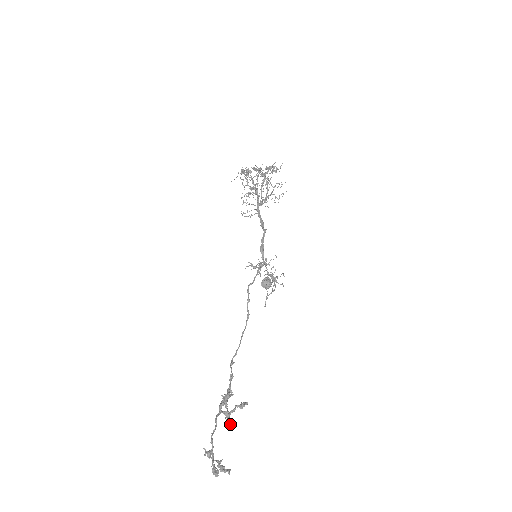
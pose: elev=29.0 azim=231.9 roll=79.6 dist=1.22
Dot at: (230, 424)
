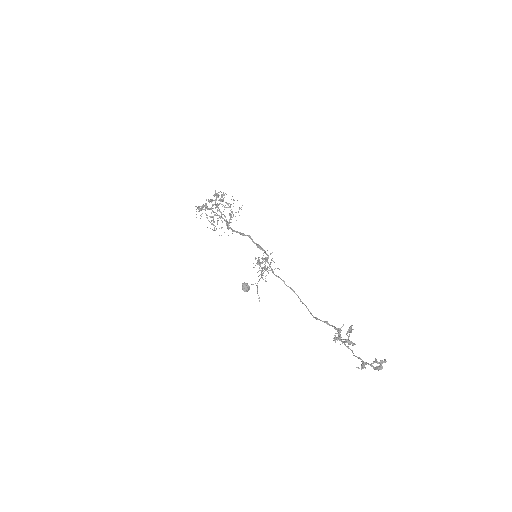
Dot at: (355, 344)
